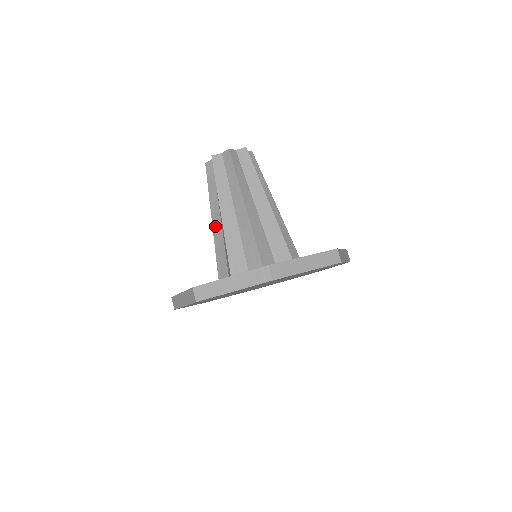
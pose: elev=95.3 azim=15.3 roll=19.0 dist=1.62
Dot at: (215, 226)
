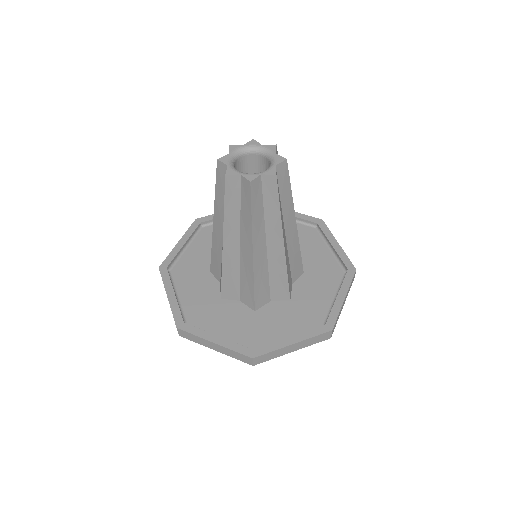
Dot at: (216, 228)
